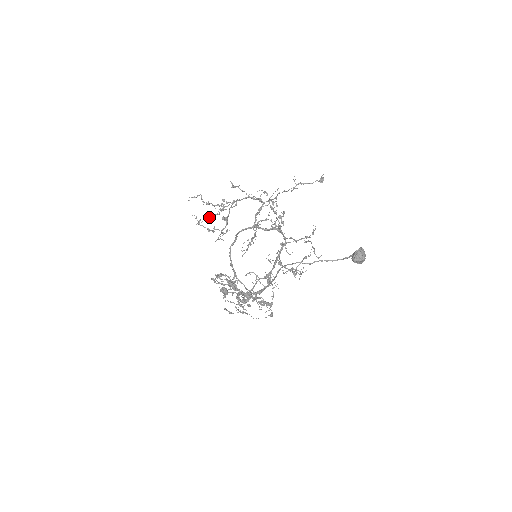
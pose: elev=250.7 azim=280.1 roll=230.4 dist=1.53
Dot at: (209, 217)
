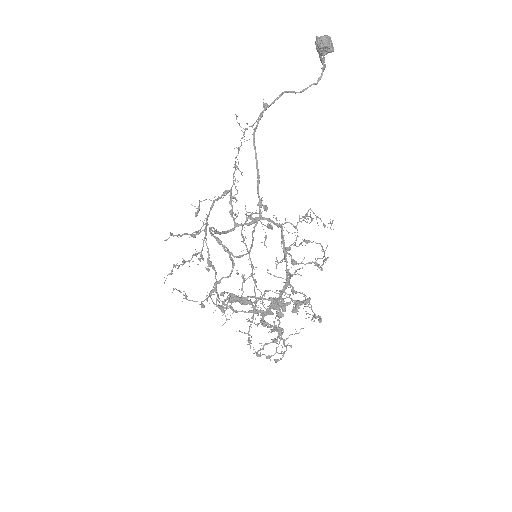
Dot at: (177, 235)
